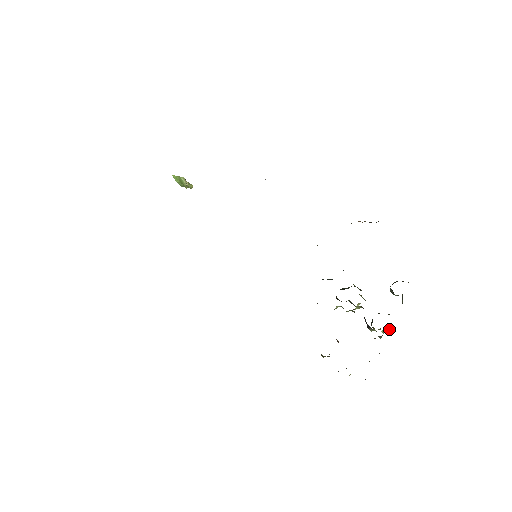
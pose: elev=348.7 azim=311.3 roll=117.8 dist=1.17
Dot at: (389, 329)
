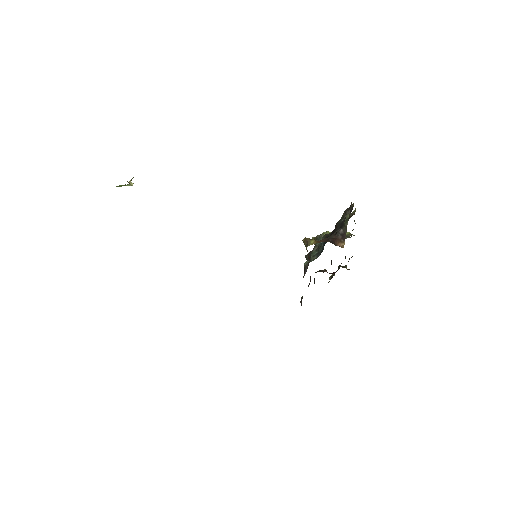
Dot at: occluded
